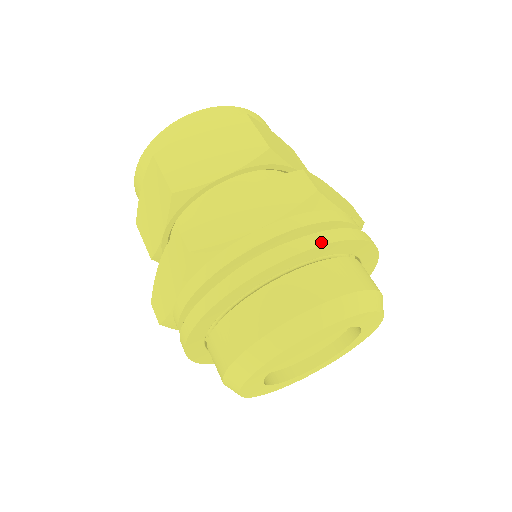
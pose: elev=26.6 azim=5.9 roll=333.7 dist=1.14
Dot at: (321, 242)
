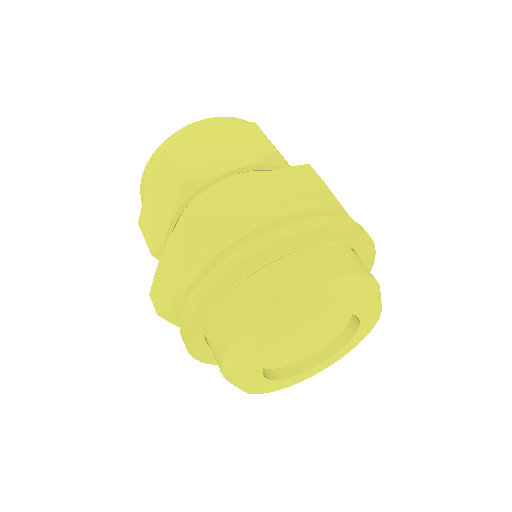
Dot at: (374, 254)
